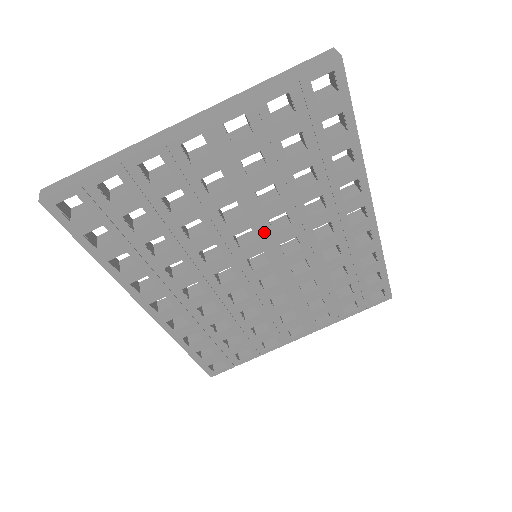
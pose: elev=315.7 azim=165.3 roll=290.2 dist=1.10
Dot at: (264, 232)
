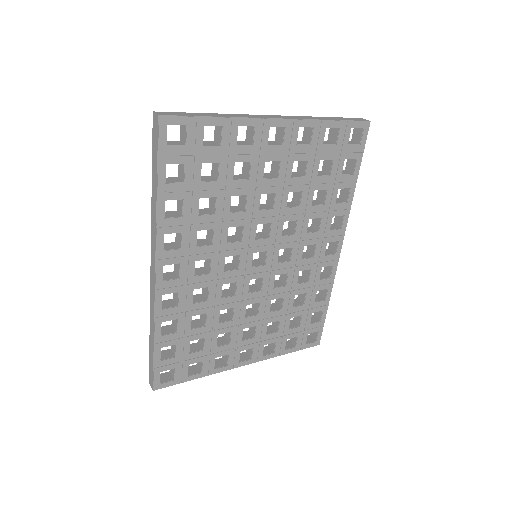
Dot at: (276, 232)
